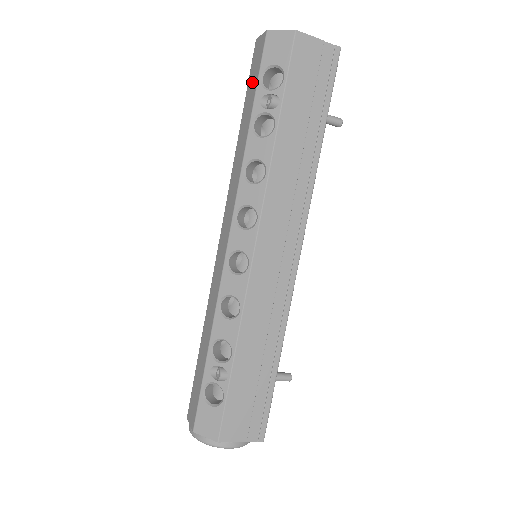
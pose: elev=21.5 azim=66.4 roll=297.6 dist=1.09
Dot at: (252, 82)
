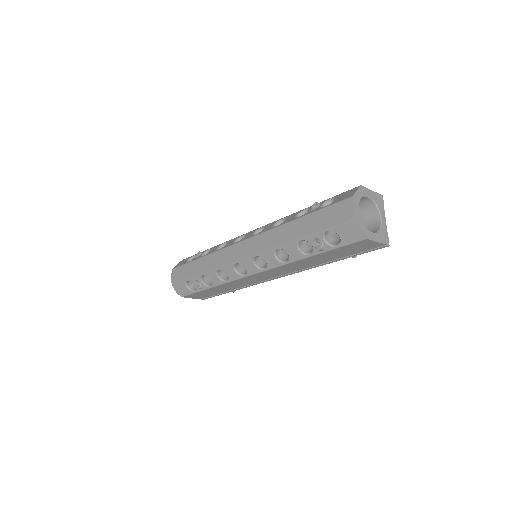
Dot at: (324, 219)
